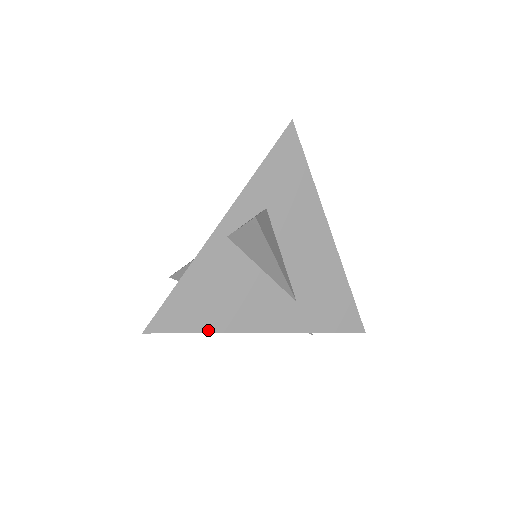
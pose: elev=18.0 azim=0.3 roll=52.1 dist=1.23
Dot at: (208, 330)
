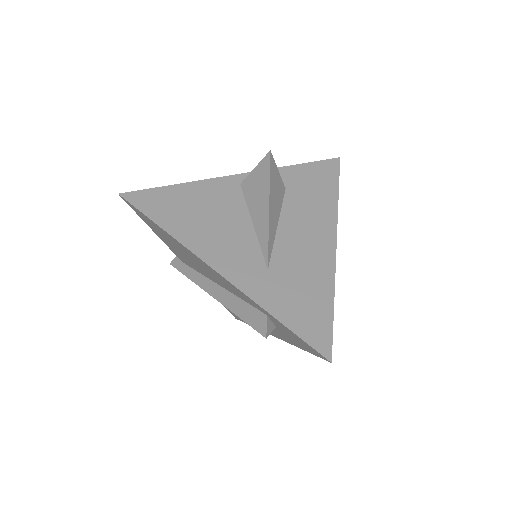
Dot at: (169, 231)
